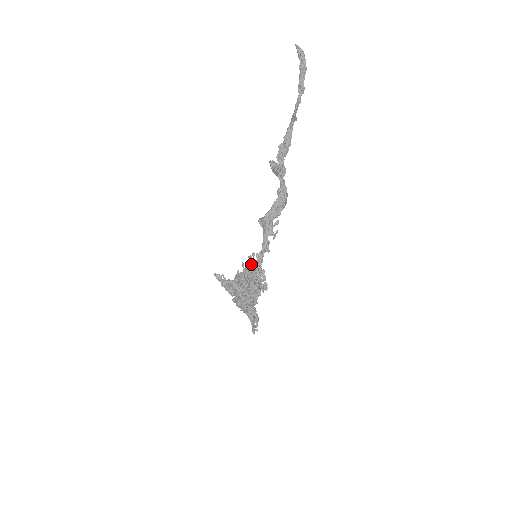
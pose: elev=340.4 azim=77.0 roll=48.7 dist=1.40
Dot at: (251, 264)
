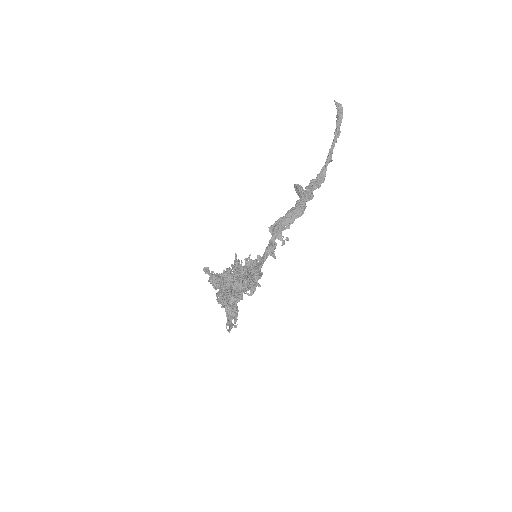
Dot at: occluded
